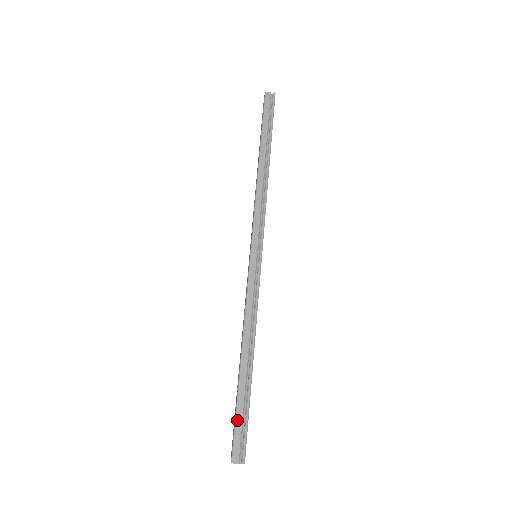
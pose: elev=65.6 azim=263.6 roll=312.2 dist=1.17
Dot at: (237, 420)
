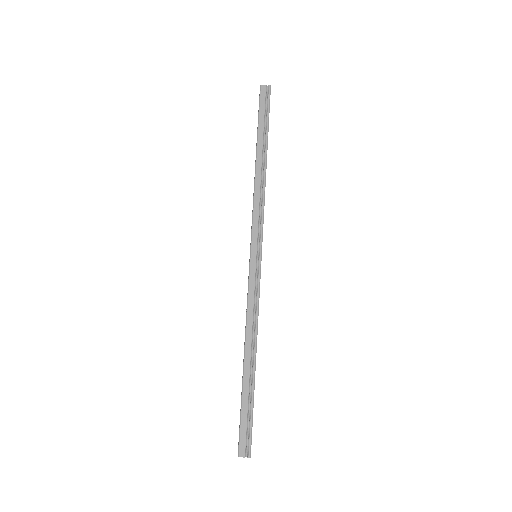
Dot at: (242, 417)
